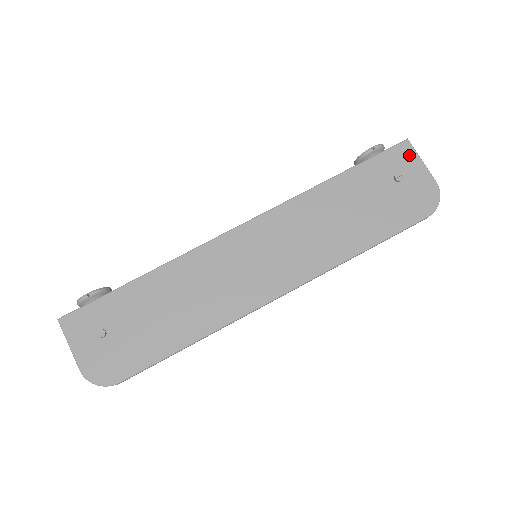
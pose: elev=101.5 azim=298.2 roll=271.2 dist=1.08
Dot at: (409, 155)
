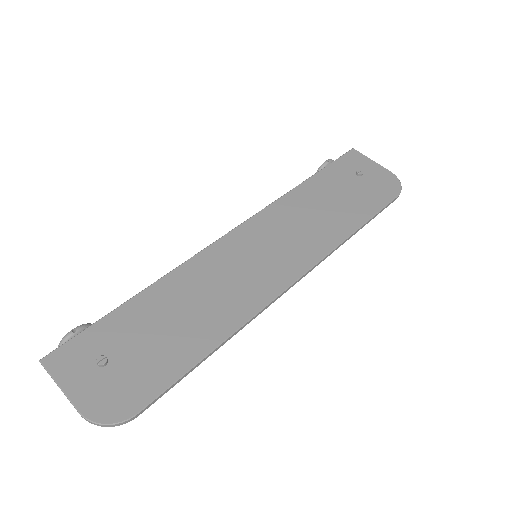
Dot at: (360, 158)
